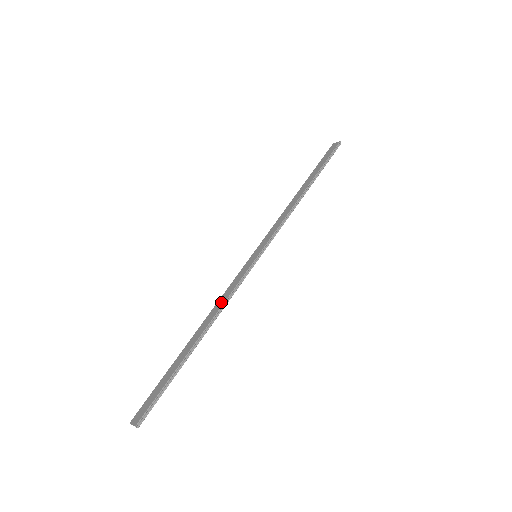
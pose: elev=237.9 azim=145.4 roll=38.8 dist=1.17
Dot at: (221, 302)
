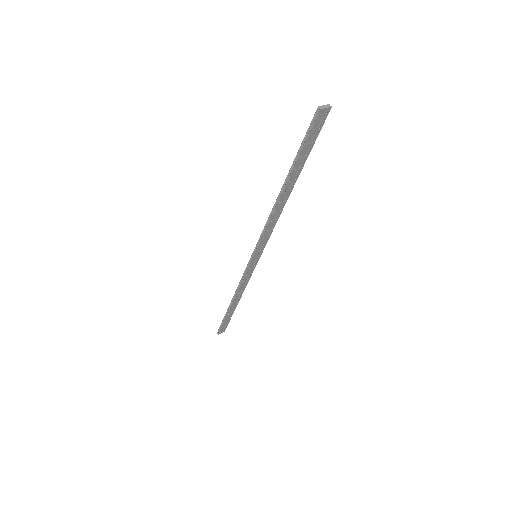
Dot at: (273, 217)
